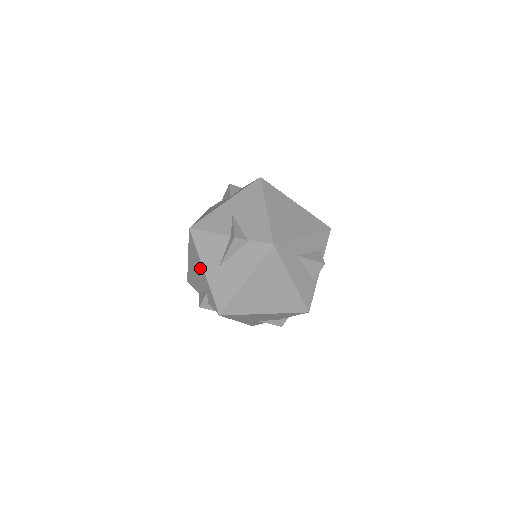
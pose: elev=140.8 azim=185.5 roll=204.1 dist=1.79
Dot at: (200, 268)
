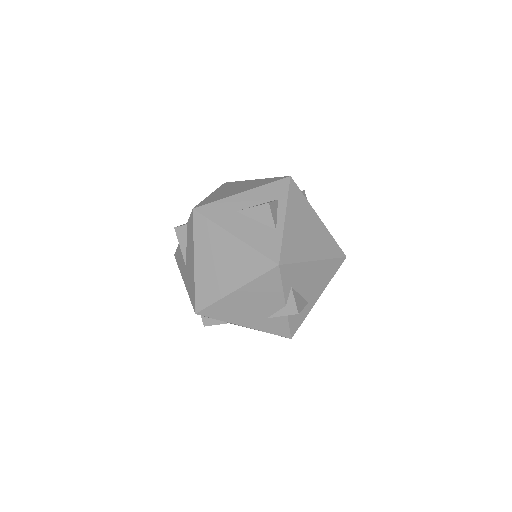
Dot at: occluded
